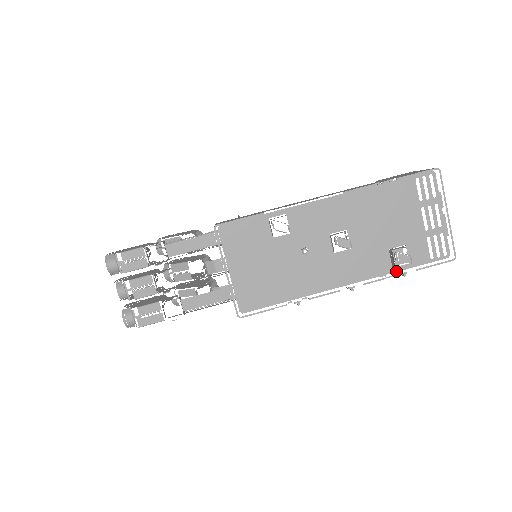
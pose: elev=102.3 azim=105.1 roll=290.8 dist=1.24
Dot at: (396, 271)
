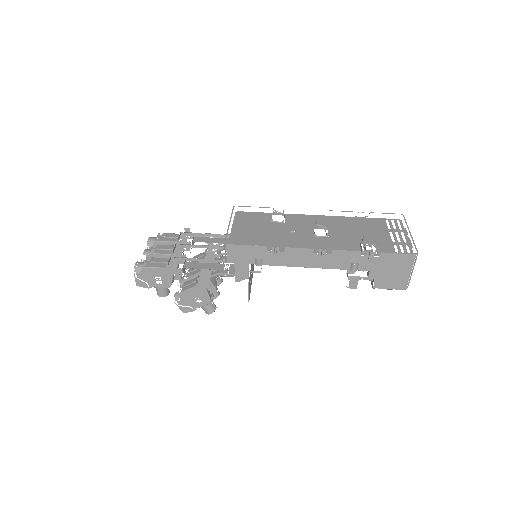
Dot at: (365, 255)
